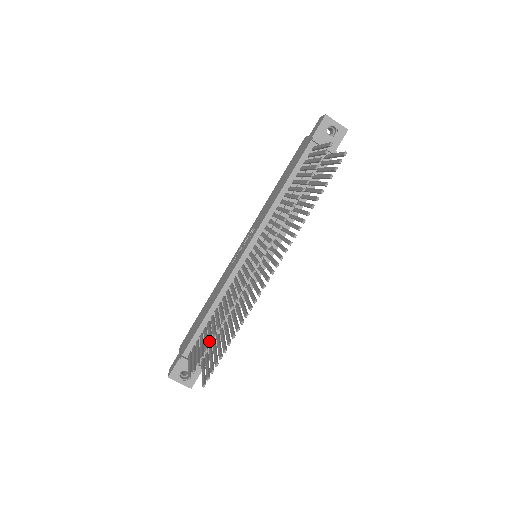
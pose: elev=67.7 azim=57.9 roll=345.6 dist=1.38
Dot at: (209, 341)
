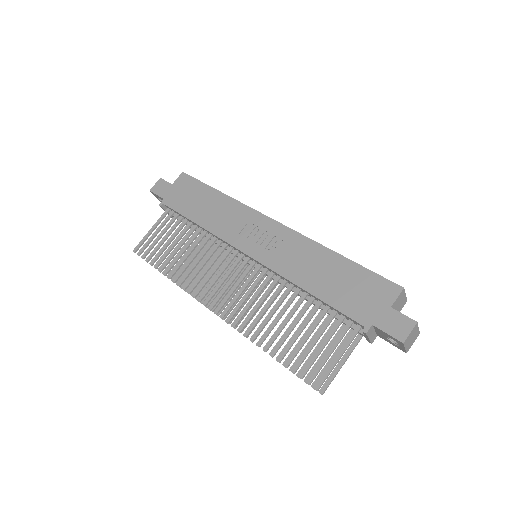
Dot at: (158, 264)
